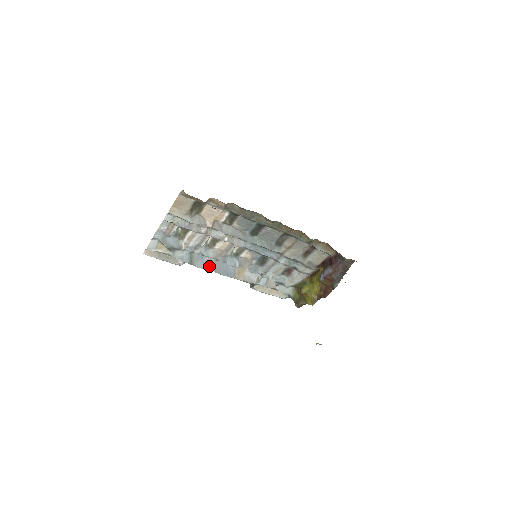
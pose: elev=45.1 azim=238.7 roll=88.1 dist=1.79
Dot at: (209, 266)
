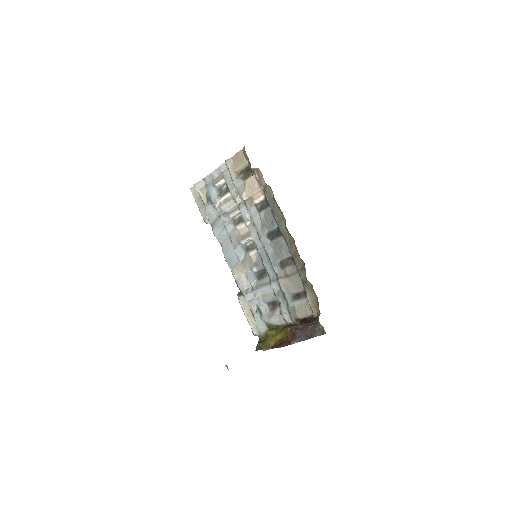
Dot at: (222, 241)
